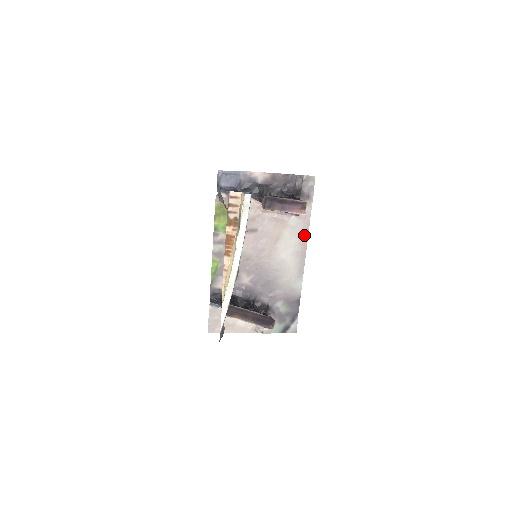
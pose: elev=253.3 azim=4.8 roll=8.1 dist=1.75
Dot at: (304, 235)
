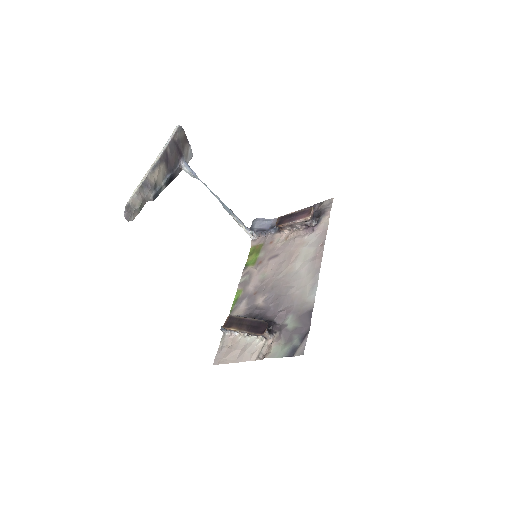
Dot at: (321, 245)
